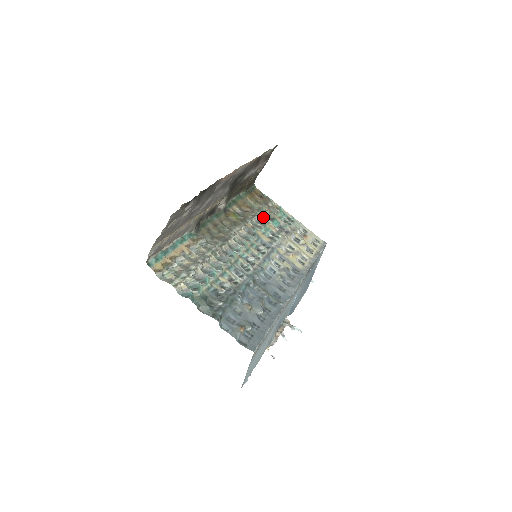
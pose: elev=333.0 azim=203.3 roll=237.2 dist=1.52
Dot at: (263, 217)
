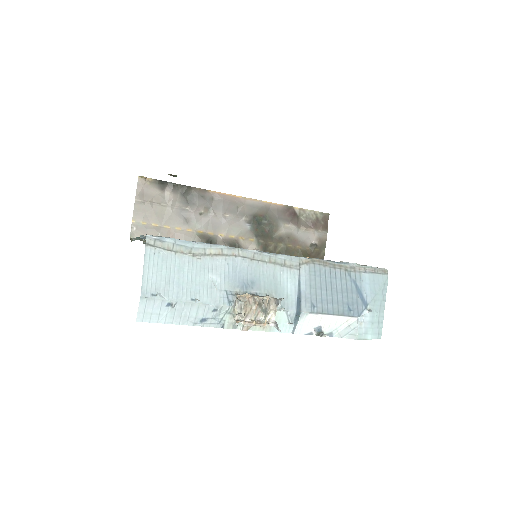
Dot at: occluded
